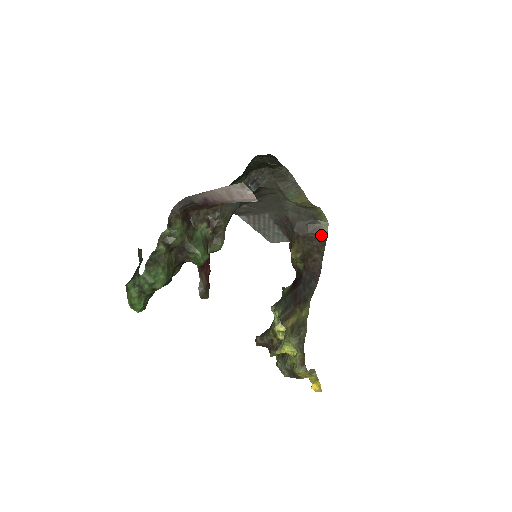
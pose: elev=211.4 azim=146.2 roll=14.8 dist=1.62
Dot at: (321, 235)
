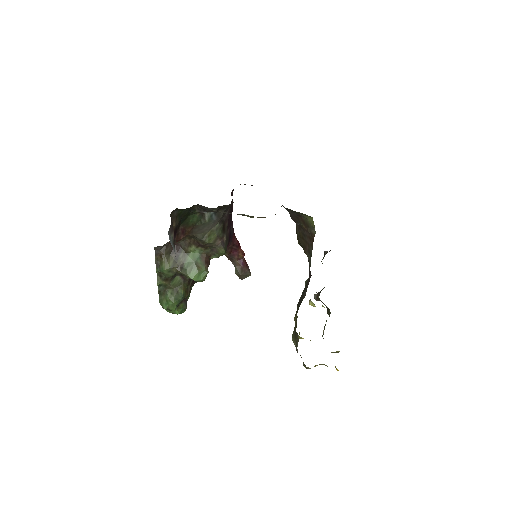
Dot at: (310, 230)
